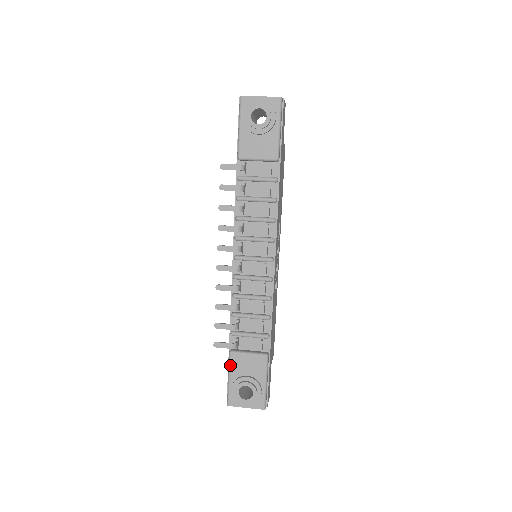
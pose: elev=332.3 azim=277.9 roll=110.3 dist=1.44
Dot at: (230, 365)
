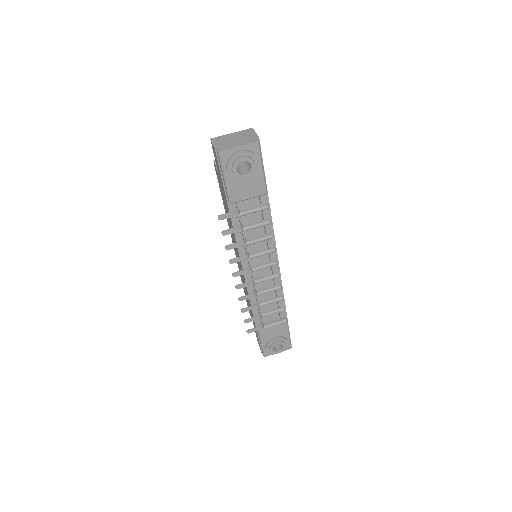
Dot at: (261, 336)
